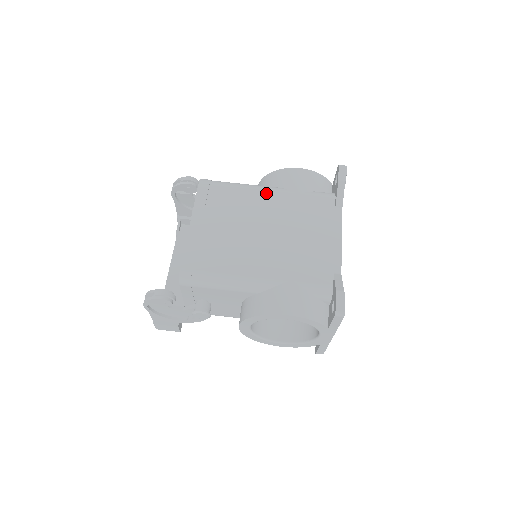
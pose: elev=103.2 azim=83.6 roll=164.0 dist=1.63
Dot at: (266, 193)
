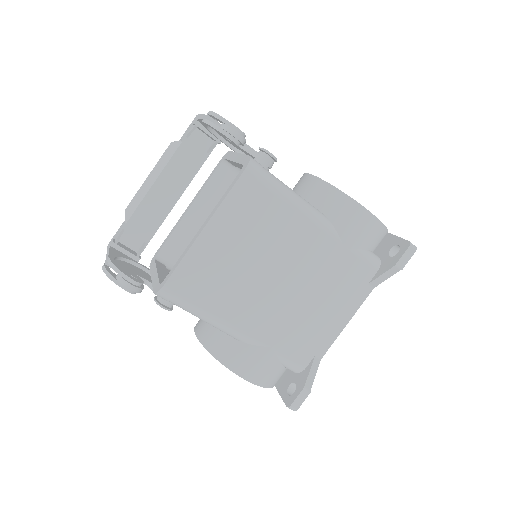
Dot at: (313, 229)
